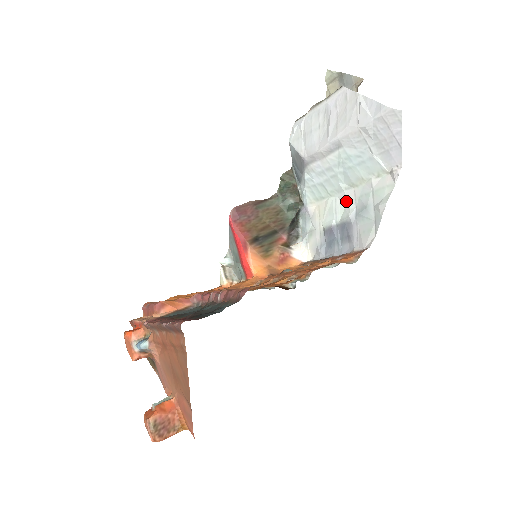
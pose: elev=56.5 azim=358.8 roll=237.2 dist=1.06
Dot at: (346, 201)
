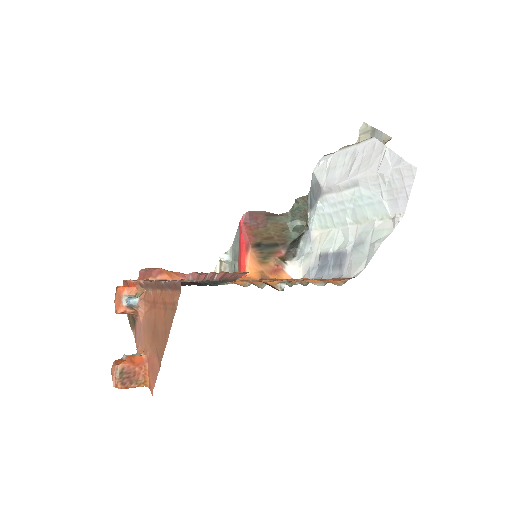
Dot at: (347, 234)
